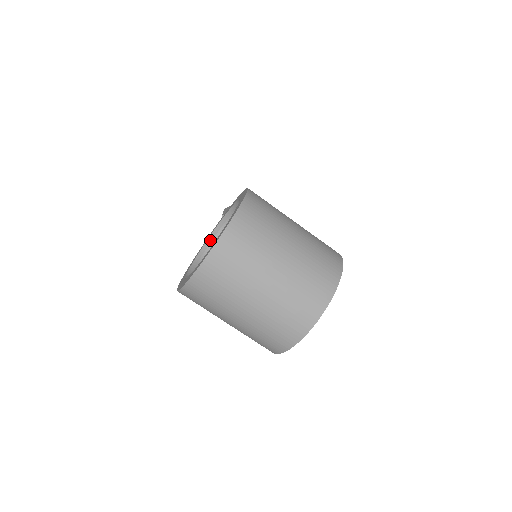
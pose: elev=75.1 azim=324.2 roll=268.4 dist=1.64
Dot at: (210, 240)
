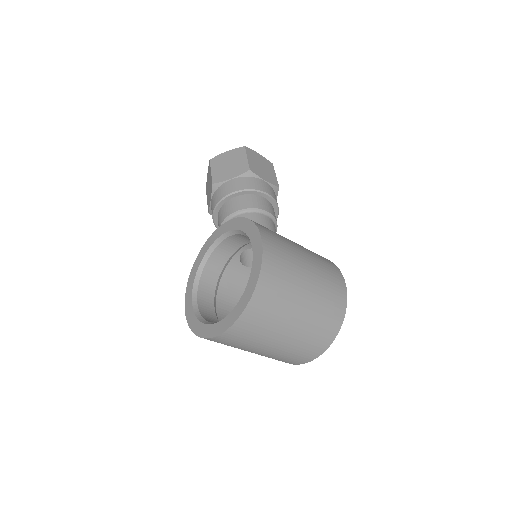
Dot at: (211, 251)
